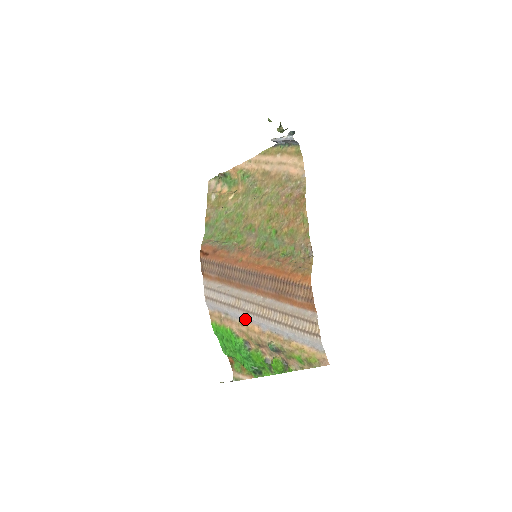
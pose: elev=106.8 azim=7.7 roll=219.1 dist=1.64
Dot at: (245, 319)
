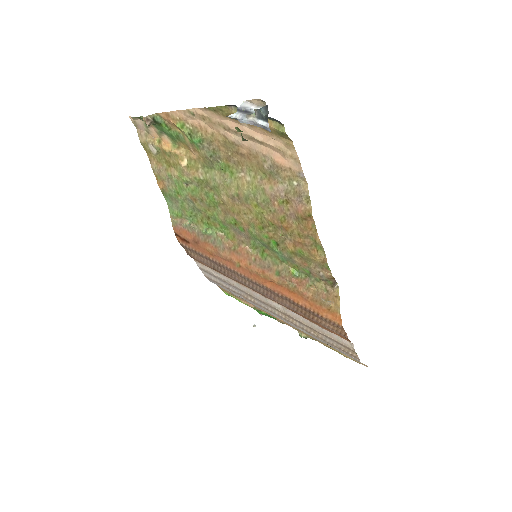
Dot at: occluded
